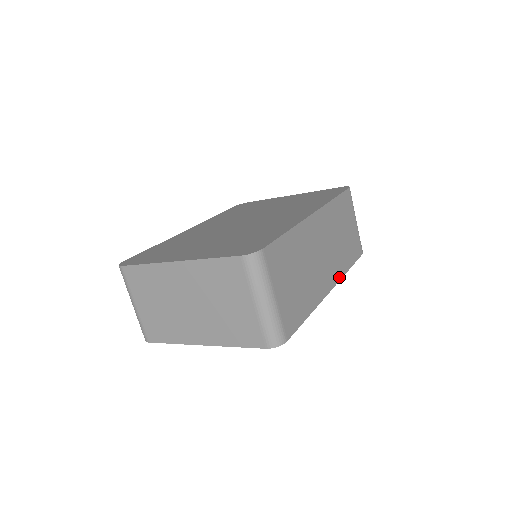
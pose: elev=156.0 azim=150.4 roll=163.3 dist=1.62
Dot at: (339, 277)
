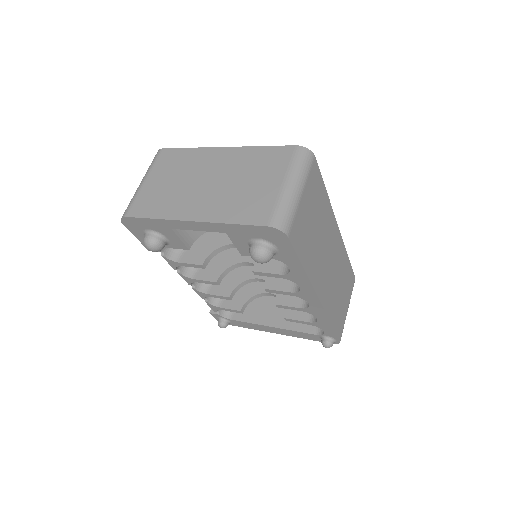
Dot at: (325, 307)
